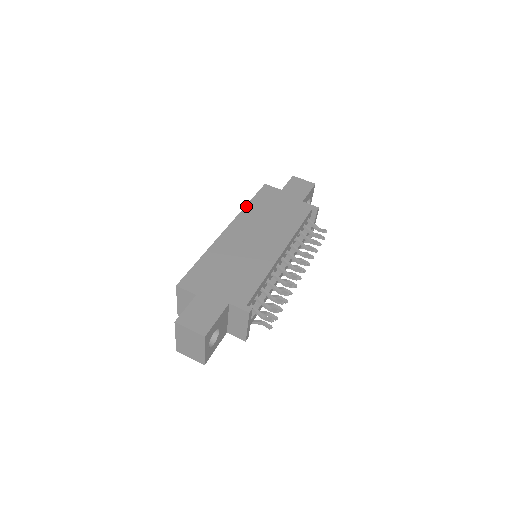
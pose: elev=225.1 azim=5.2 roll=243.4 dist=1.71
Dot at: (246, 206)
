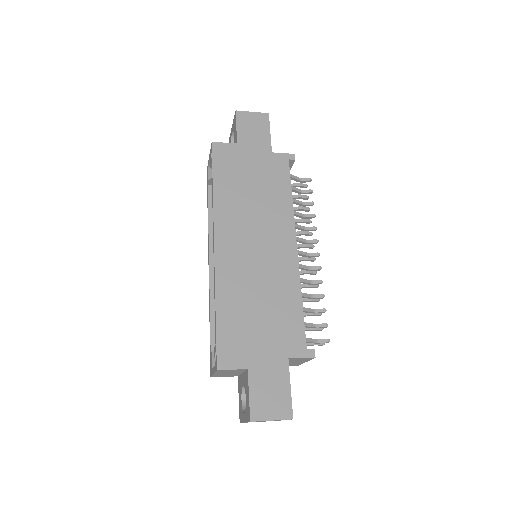
Dot at: (214, 194)
